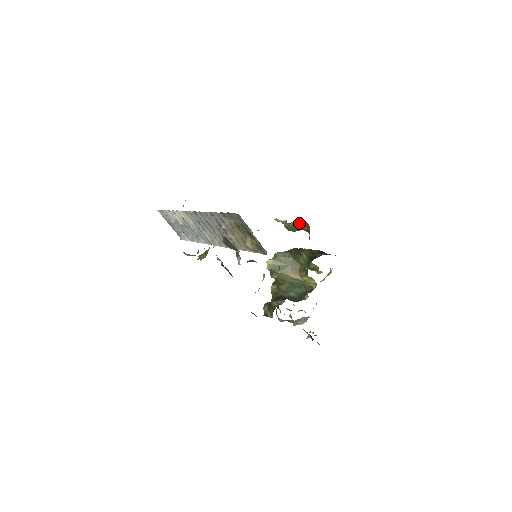
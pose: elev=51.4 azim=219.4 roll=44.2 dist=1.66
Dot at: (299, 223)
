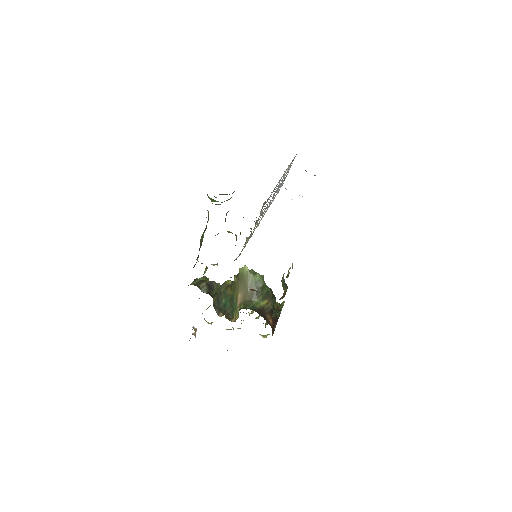
Dot at: (286, 286)
